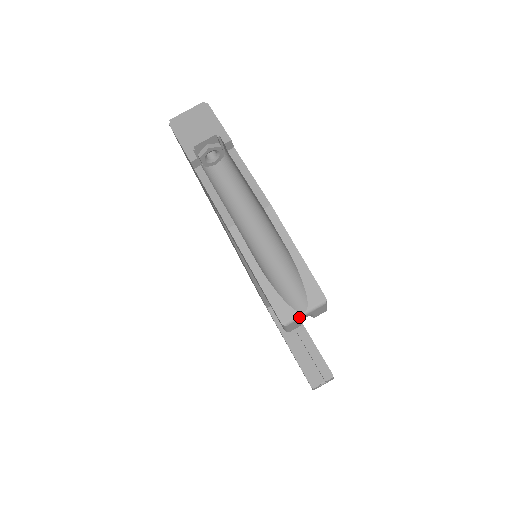
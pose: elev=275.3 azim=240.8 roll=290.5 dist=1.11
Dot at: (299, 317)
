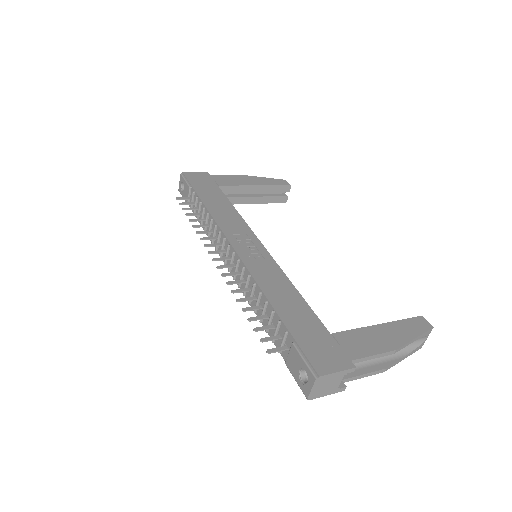
Dot at: occluded
